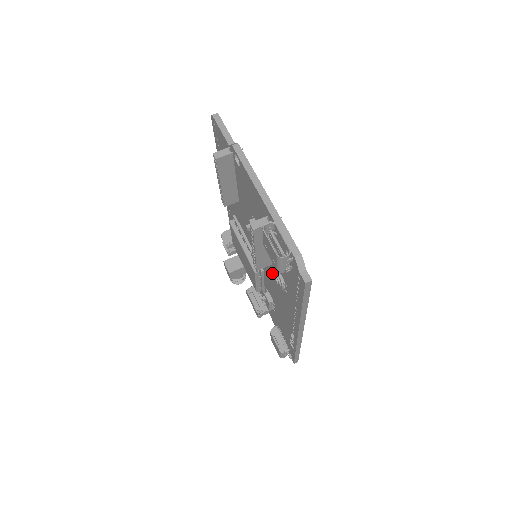
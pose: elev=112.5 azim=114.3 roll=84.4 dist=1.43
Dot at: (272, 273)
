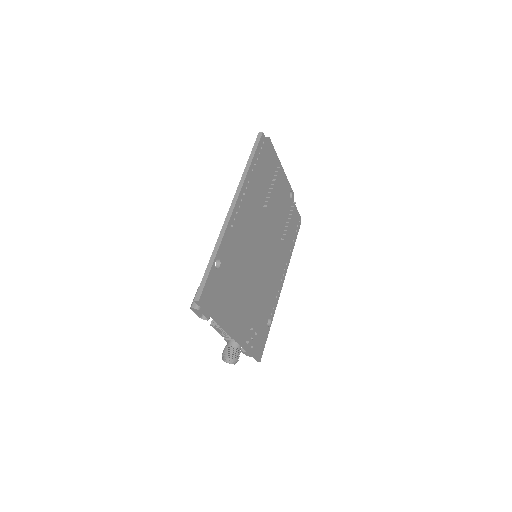
Dot at: occluded
